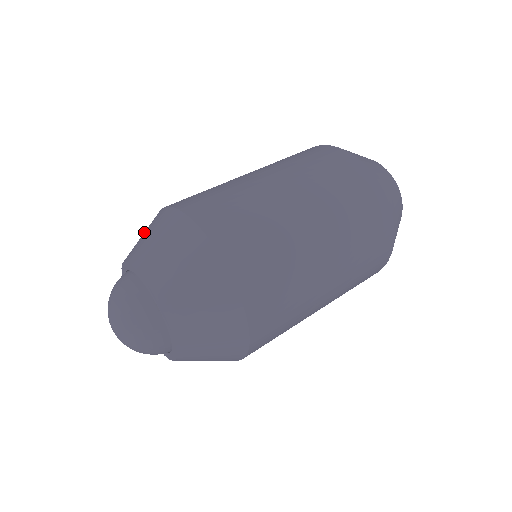
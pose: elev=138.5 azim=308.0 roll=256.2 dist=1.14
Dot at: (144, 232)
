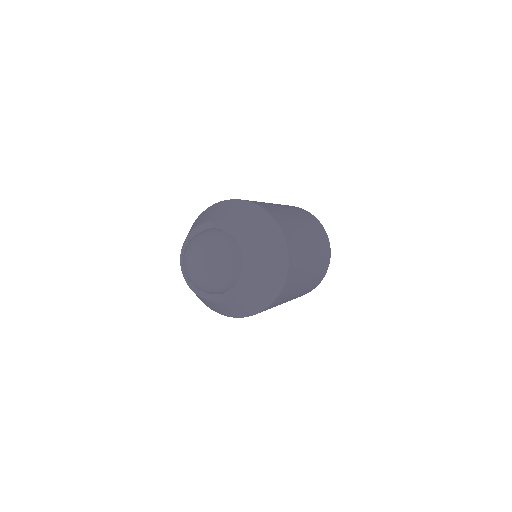
Dot at: occluded
